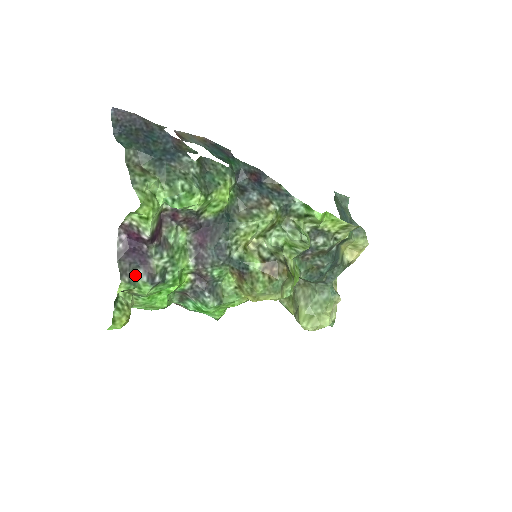
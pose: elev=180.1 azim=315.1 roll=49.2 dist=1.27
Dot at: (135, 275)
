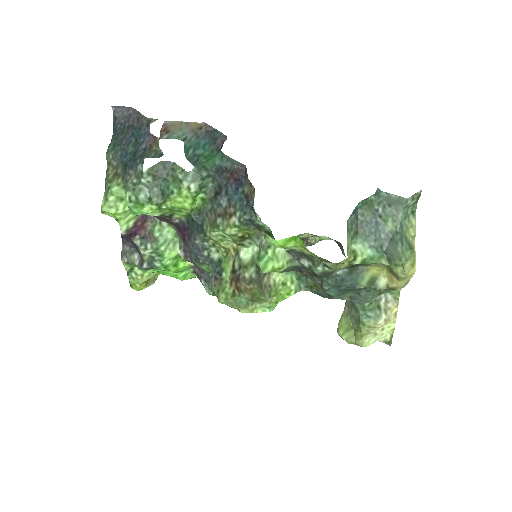
Dot at: (132, 258)
